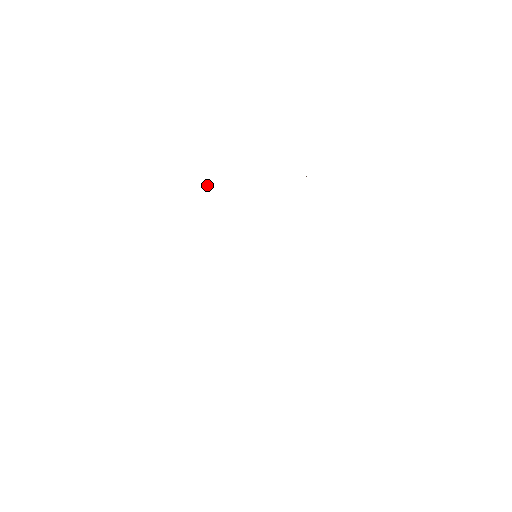
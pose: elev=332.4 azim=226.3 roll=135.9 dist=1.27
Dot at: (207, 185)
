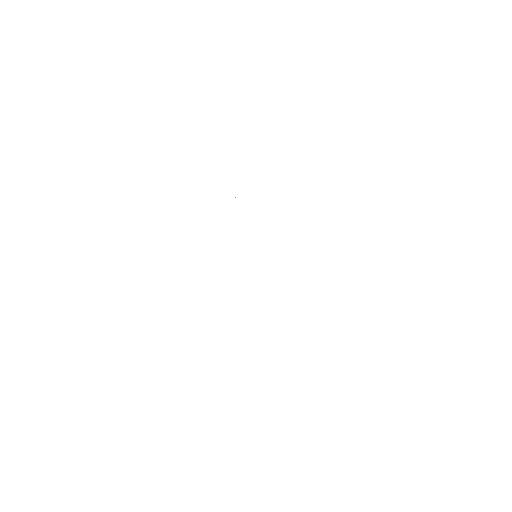
Dot at: (235, 197)
